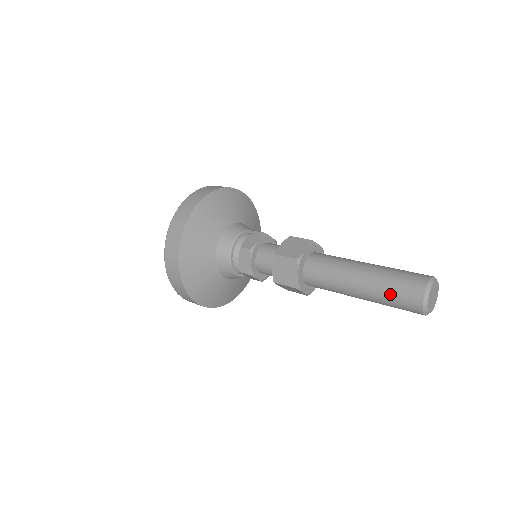
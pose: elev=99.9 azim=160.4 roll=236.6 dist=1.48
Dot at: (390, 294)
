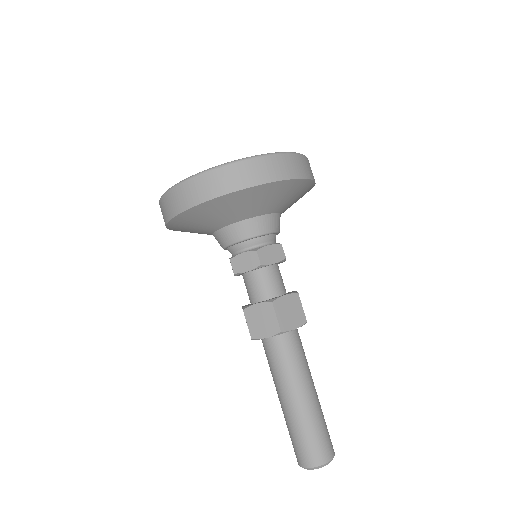
Dot at: (300, 436)
